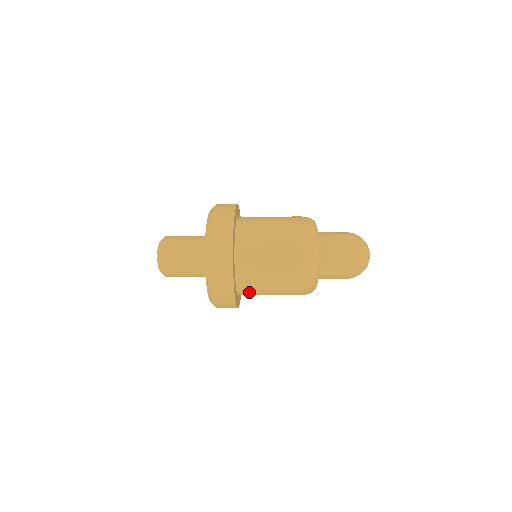
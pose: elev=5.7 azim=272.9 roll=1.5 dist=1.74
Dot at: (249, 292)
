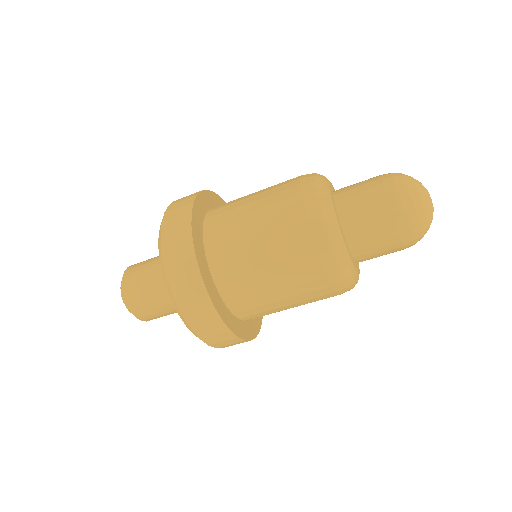
Dot at: (230, 271)
